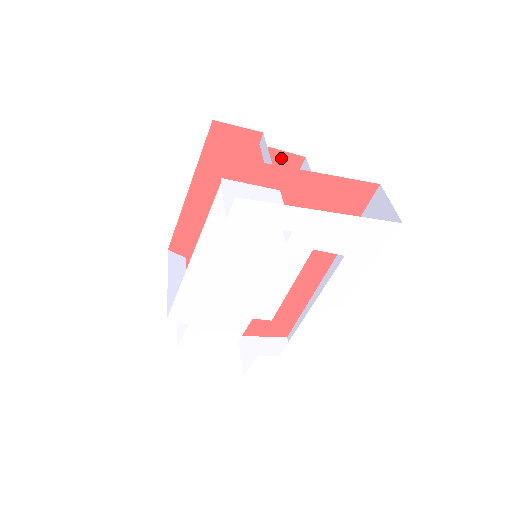
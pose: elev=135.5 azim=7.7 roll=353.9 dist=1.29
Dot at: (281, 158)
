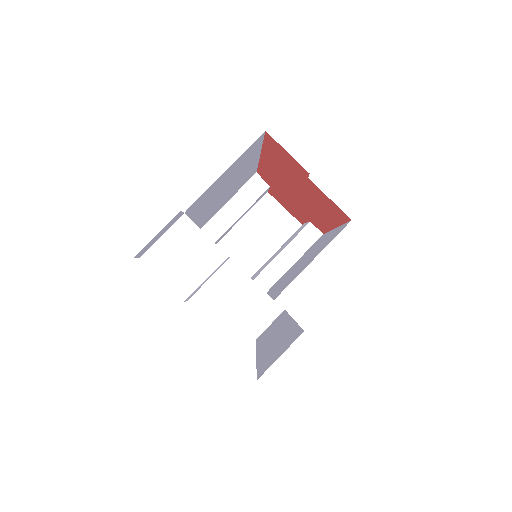
Dot at: (330, 201)
